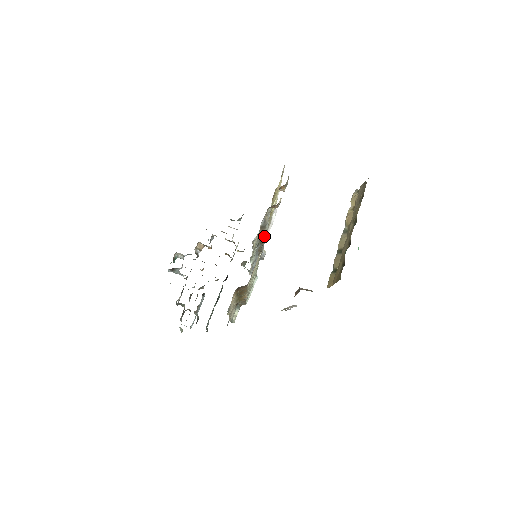
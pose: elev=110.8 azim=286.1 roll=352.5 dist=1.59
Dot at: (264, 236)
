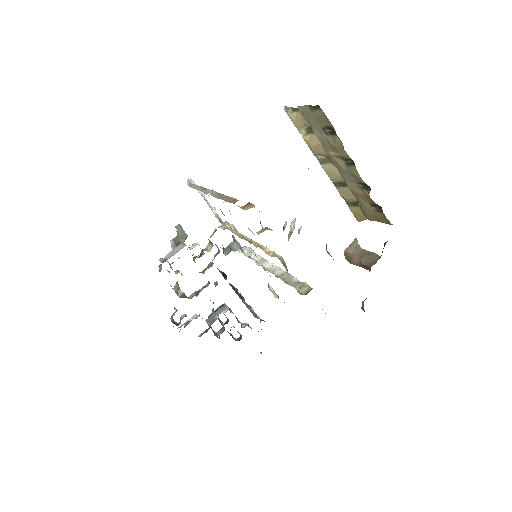
Dot at: occluded
